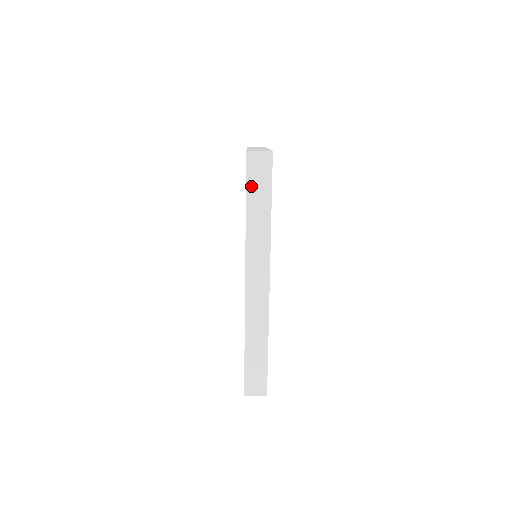
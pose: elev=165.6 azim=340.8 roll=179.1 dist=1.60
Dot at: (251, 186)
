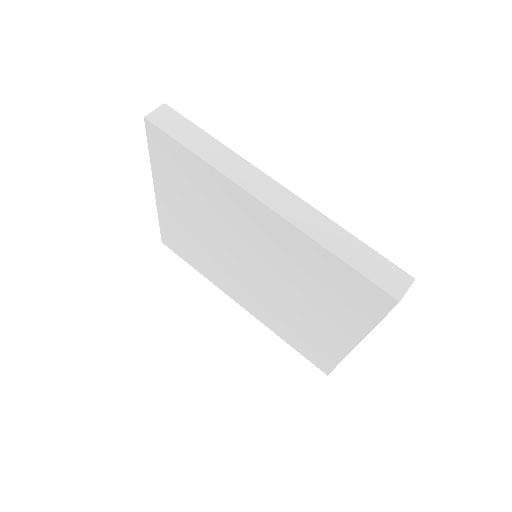
Dot at: (176, 134)
